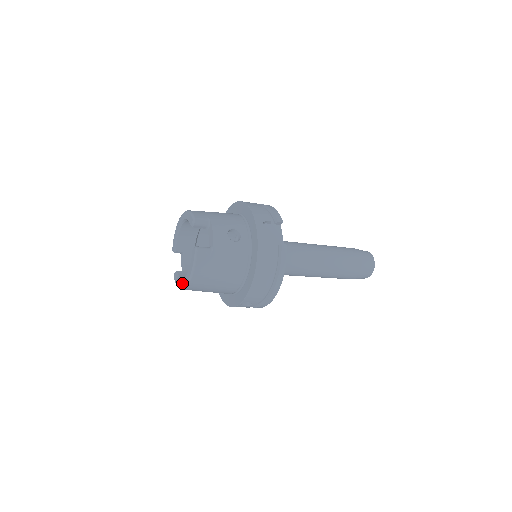
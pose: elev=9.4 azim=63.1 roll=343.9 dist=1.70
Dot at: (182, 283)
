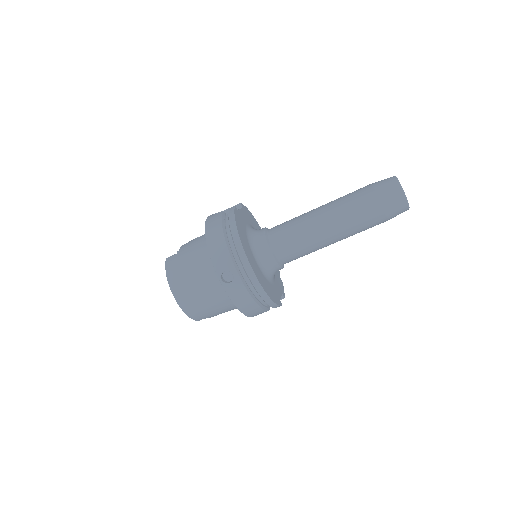
Dot at: occluded
